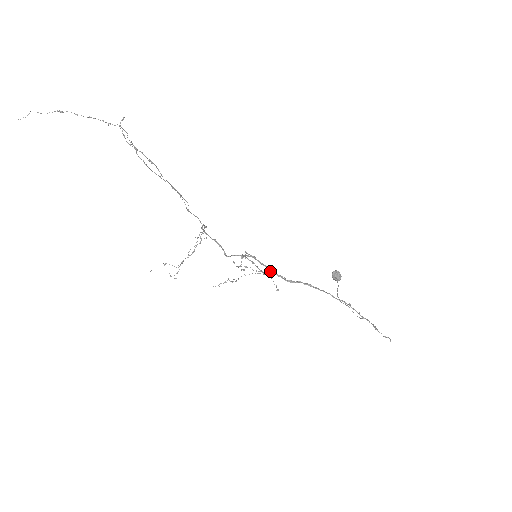
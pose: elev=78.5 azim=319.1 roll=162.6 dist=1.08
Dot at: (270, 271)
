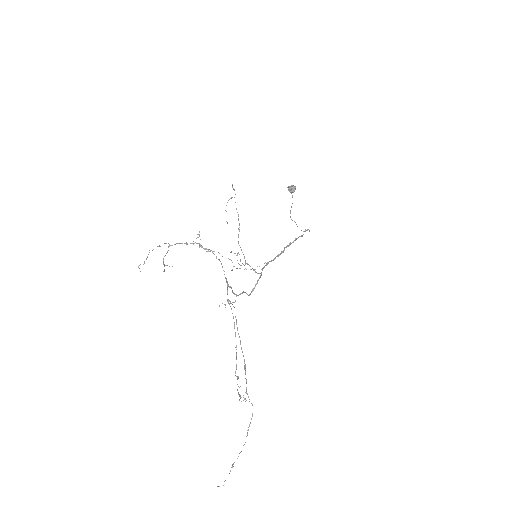
Dot at: (266, 265)
